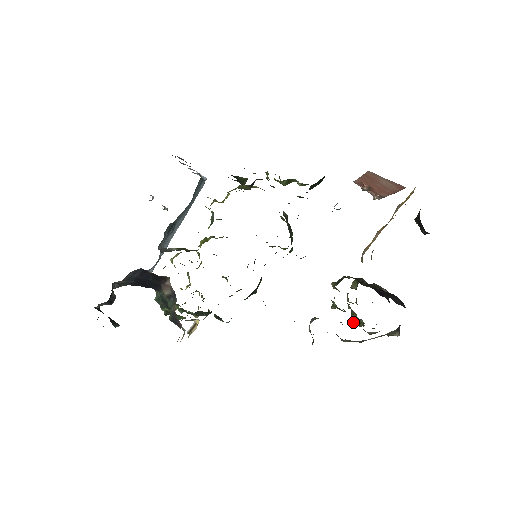
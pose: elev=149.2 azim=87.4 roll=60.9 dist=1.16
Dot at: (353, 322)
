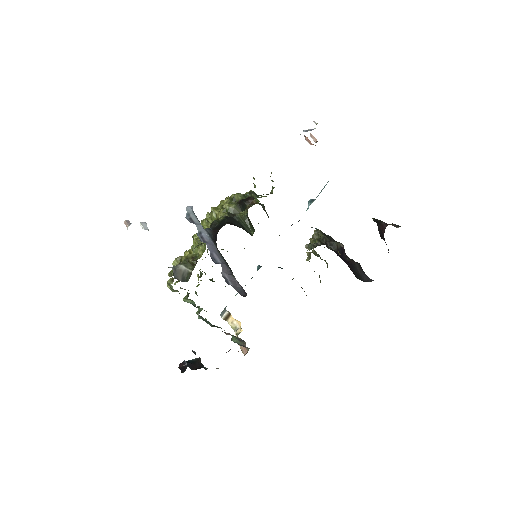
Dot at: (315, 255)
